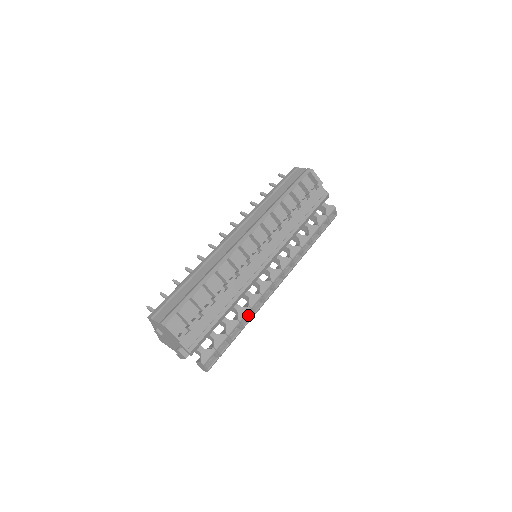
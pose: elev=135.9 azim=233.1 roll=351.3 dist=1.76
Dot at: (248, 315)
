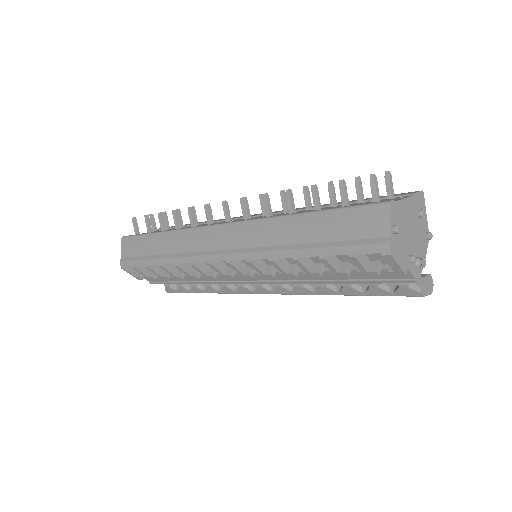
Dot at: occluded
